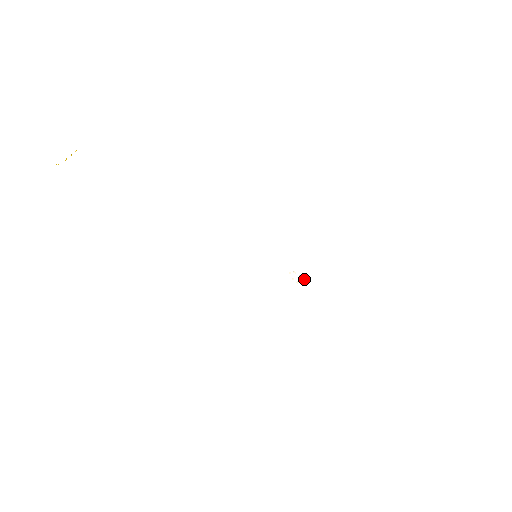
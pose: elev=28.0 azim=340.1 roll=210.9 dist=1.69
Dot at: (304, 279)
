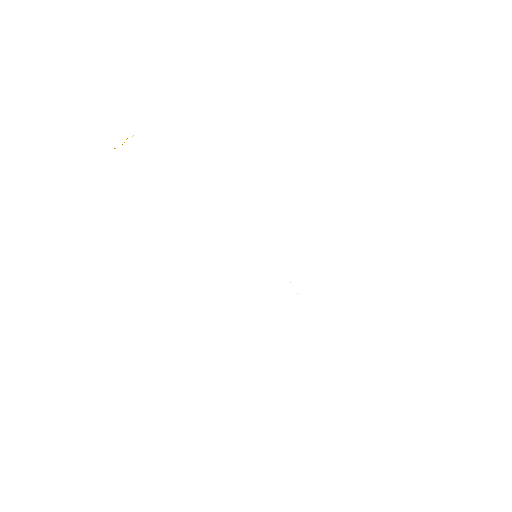
Dot at: occluded
